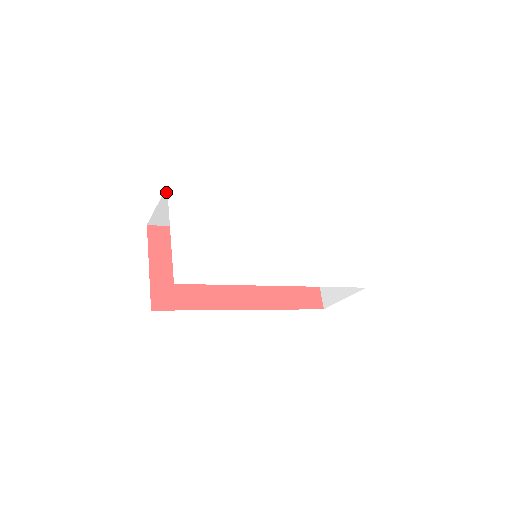
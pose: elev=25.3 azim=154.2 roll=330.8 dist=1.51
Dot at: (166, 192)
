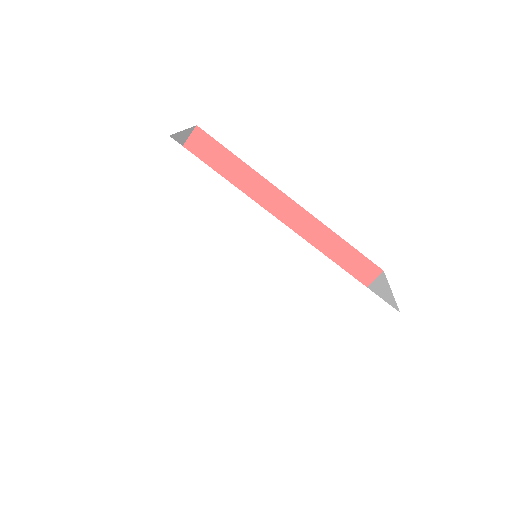
Dot at: occluded
